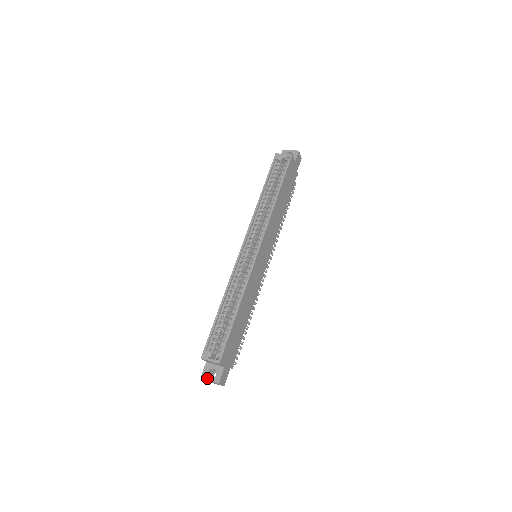
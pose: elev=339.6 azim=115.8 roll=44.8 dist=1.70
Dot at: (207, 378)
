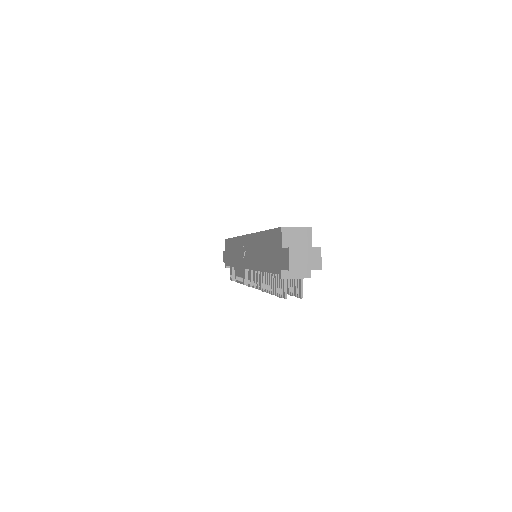
Dot at: (299, 247)
